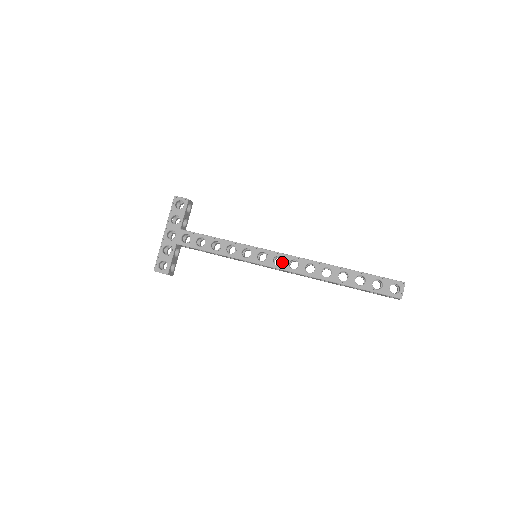
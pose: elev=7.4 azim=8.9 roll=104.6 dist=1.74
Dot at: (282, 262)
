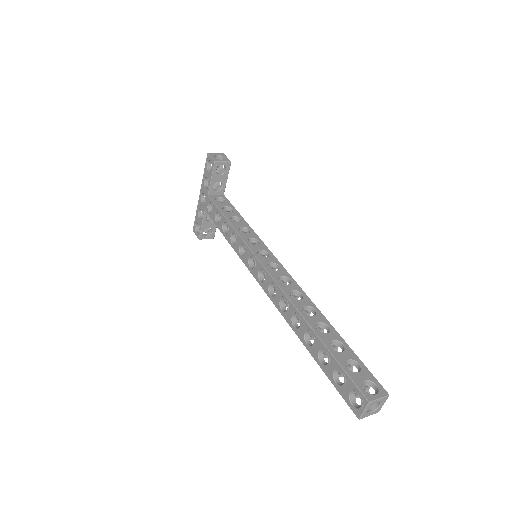
Dot at: (264, 280)
